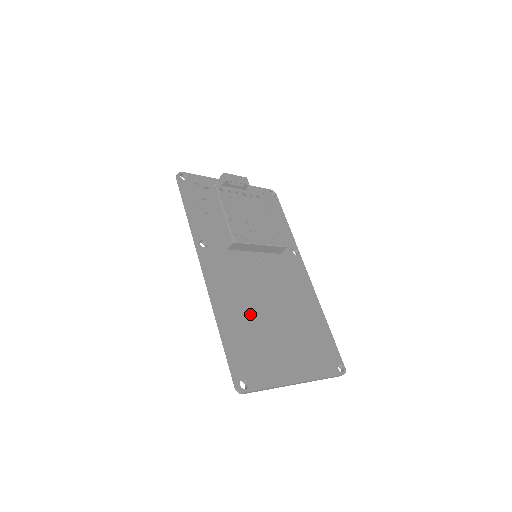
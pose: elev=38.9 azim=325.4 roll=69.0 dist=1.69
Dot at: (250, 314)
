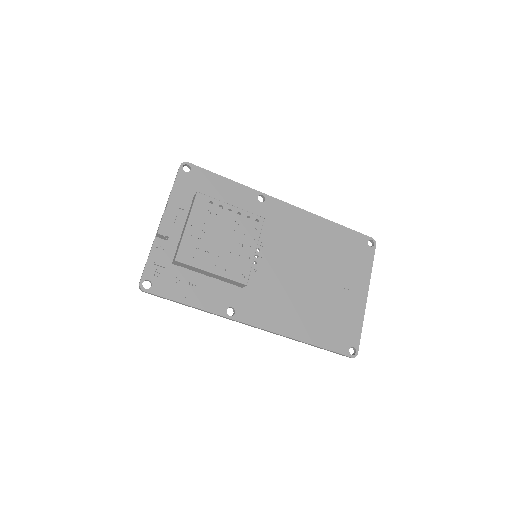
Dot at: (306, 305)
